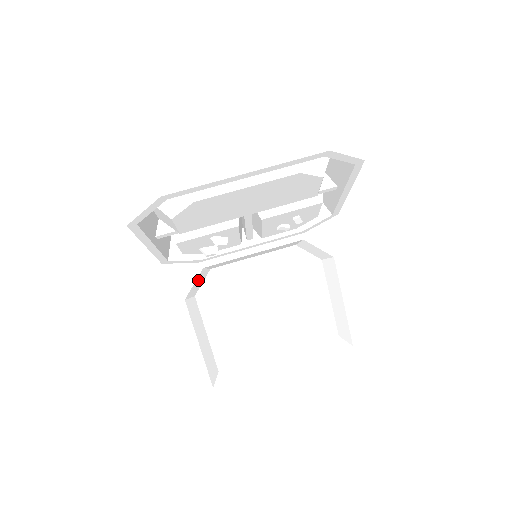
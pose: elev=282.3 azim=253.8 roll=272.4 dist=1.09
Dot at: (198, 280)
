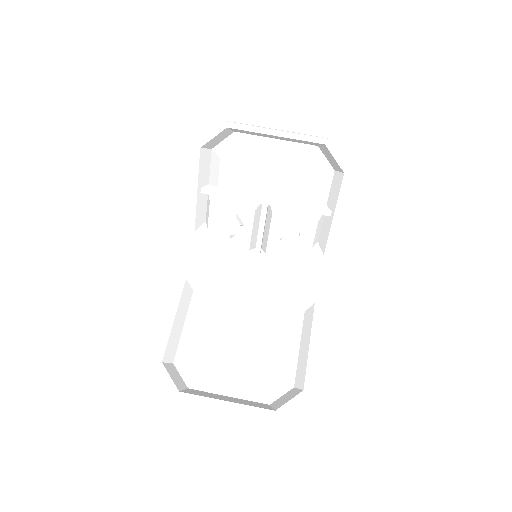
Dot at: (204, 273)
